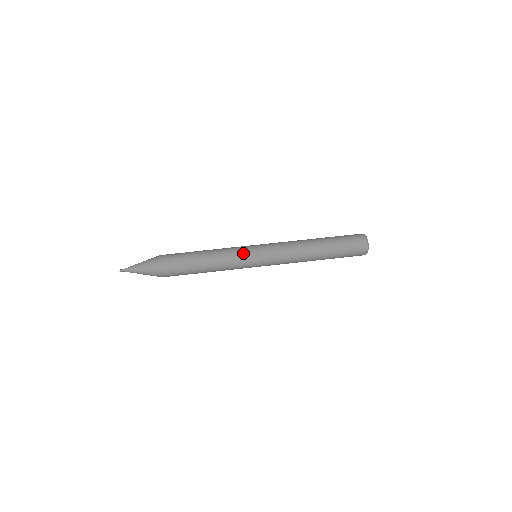
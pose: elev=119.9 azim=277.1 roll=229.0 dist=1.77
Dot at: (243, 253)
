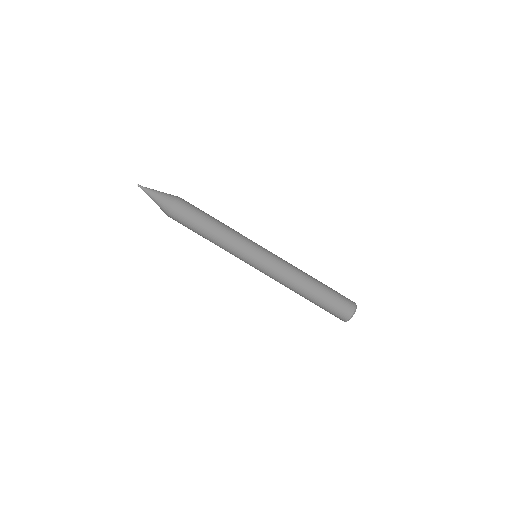
Dot at: (248, 244)
